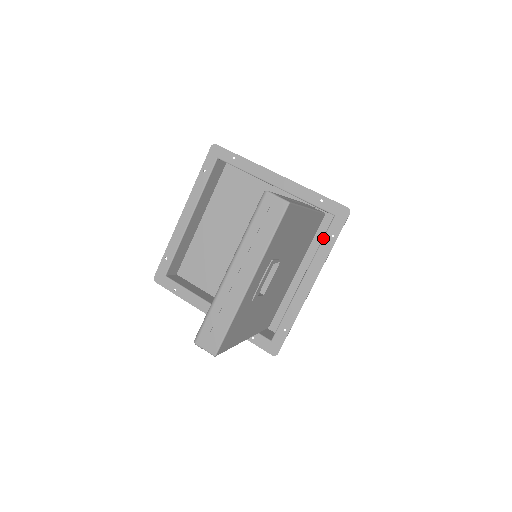
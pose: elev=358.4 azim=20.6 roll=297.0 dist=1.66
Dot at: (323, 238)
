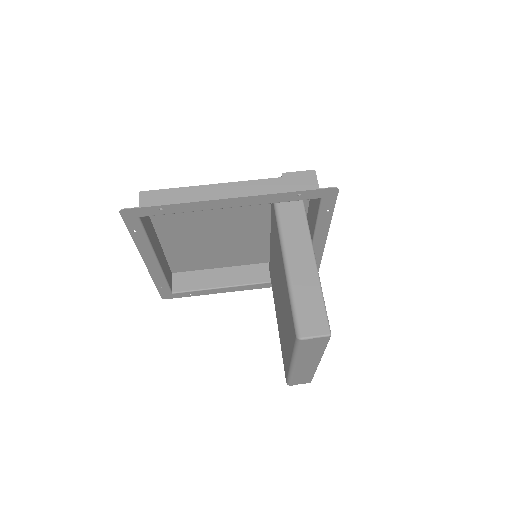
Dot at: (318, 216)
